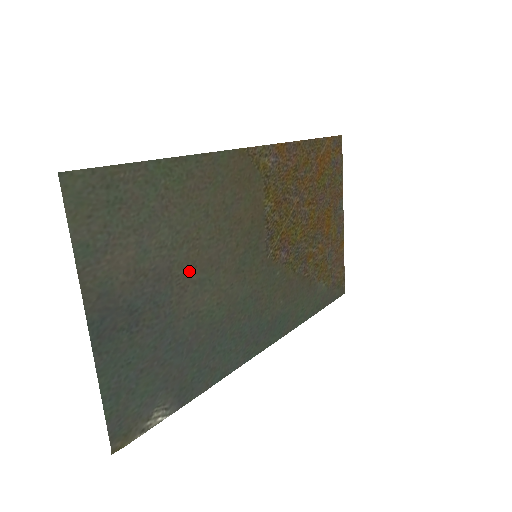
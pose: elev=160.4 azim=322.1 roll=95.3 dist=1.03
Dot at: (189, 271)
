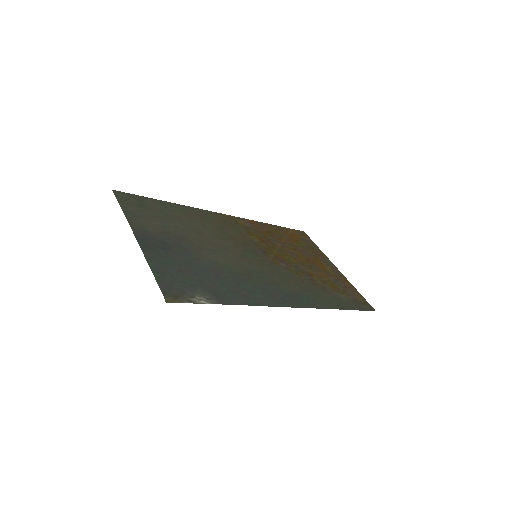
Dot at: (201, 243)
